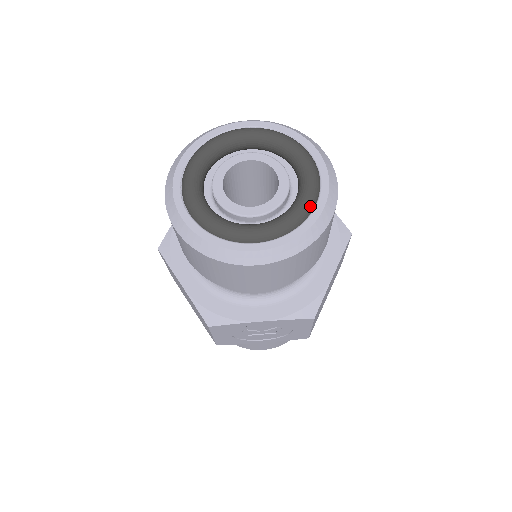
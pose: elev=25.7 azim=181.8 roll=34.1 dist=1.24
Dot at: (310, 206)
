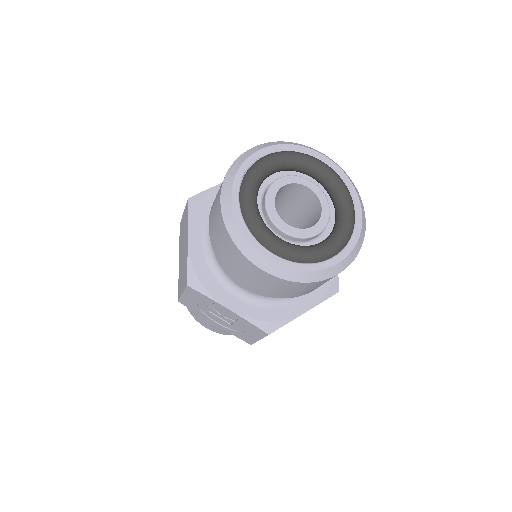
Dot at: (330, 254)
